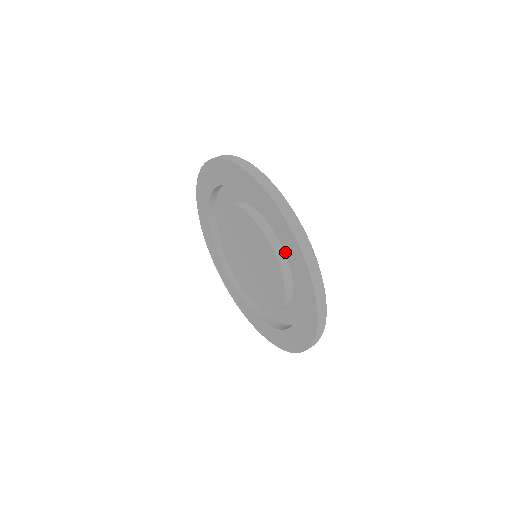
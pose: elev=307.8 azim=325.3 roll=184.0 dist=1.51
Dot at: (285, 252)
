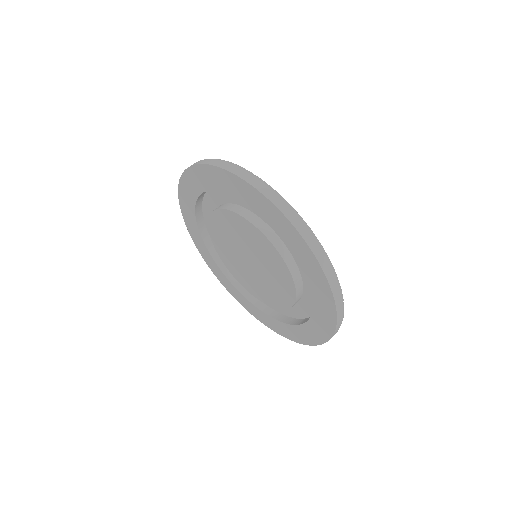
Dot at: (246, 204)
